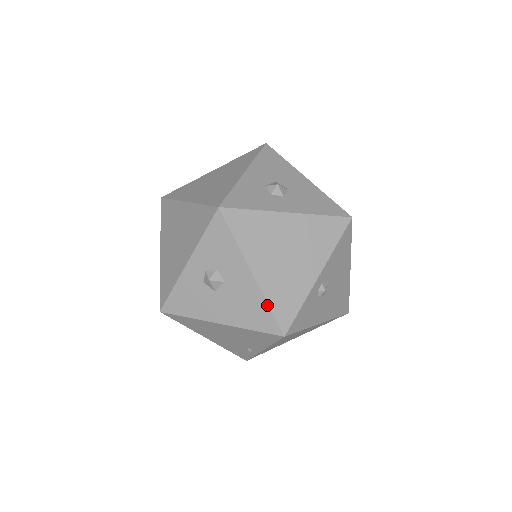
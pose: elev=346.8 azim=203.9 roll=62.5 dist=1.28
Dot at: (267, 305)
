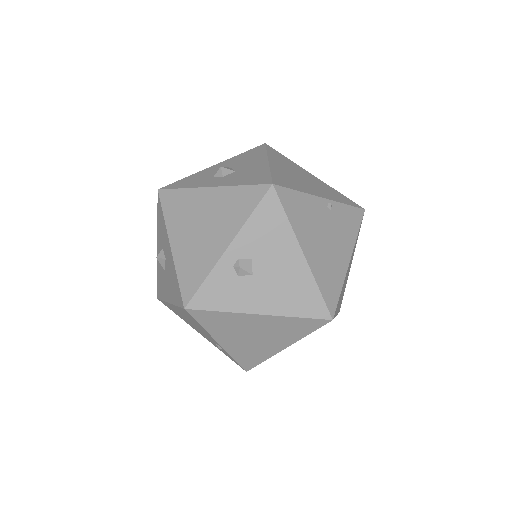
Dot at: (176, 276)
